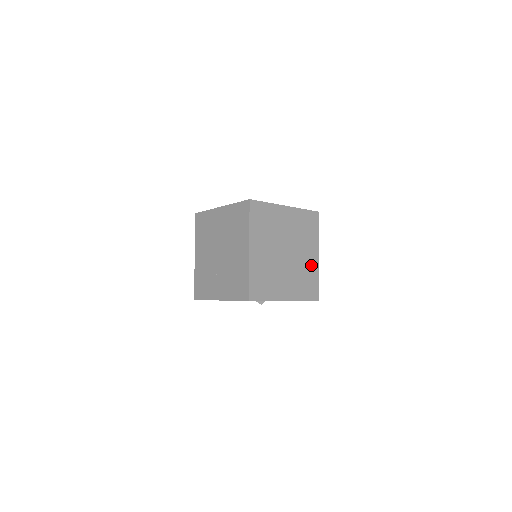
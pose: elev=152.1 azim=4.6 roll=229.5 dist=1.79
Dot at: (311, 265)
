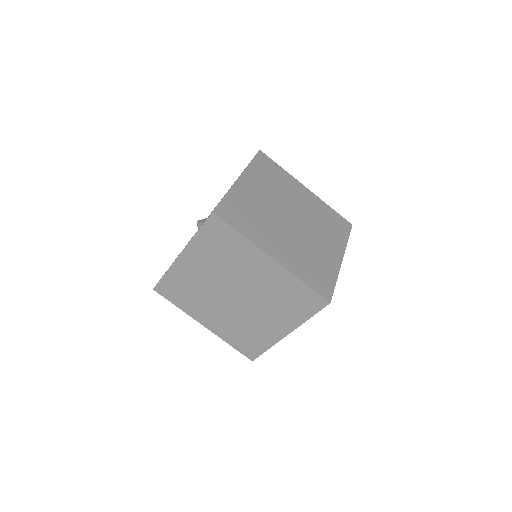
Dot at: (314, 204)
